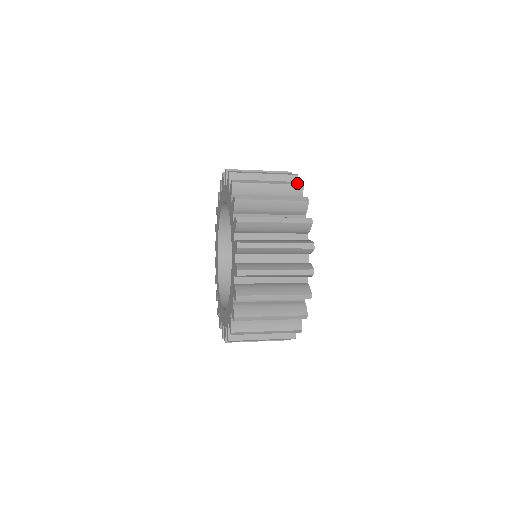
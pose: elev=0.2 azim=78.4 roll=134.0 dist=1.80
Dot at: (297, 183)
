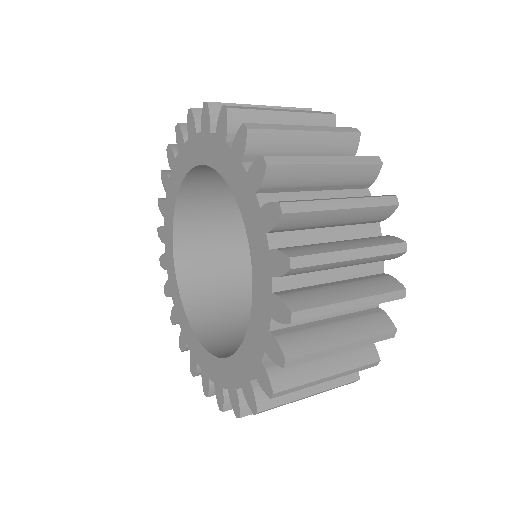
Dot at: (325, 112)
